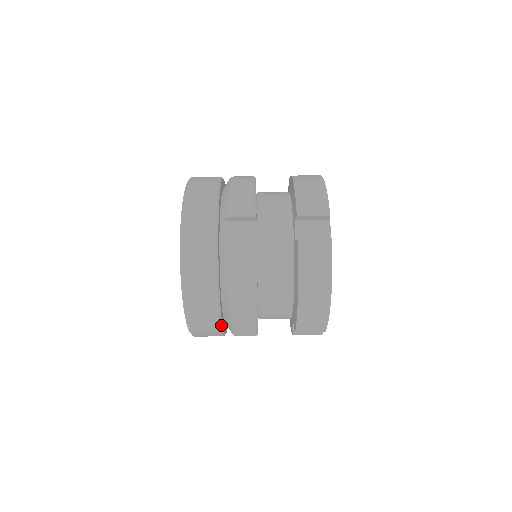
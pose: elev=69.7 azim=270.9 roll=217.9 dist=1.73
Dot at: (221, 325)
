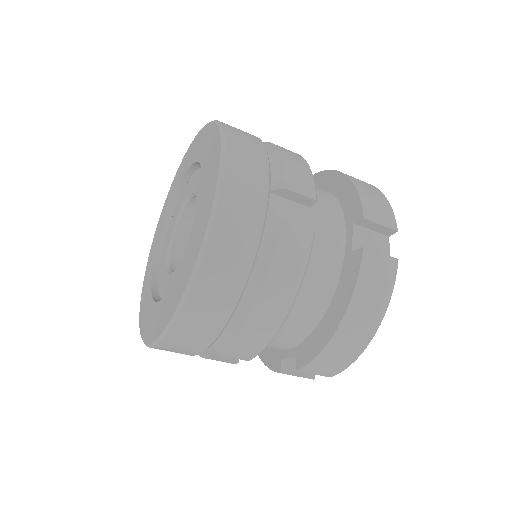
Dot at: occluded
